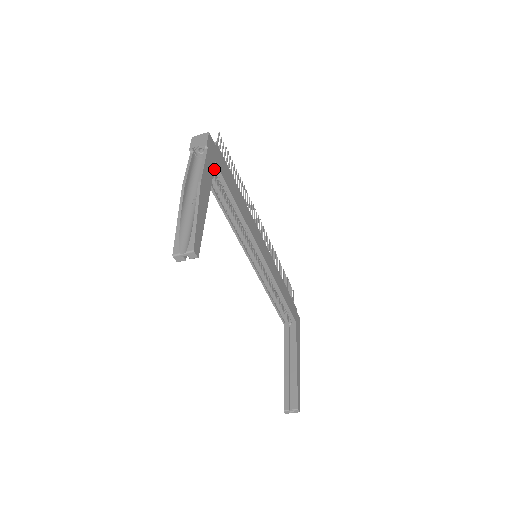
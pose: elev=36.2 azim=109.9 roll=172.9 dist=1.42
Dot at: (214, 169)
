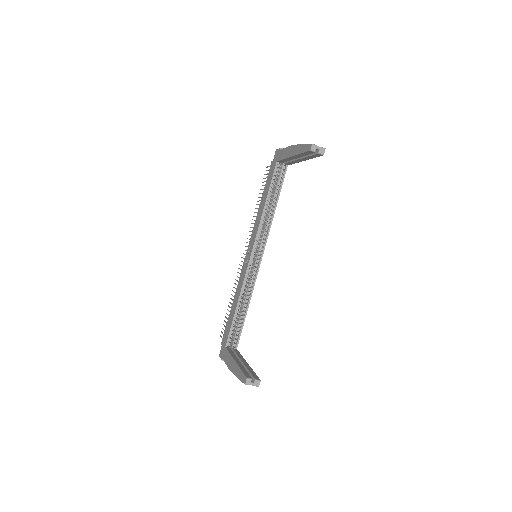
Dot at: (282, 171)
